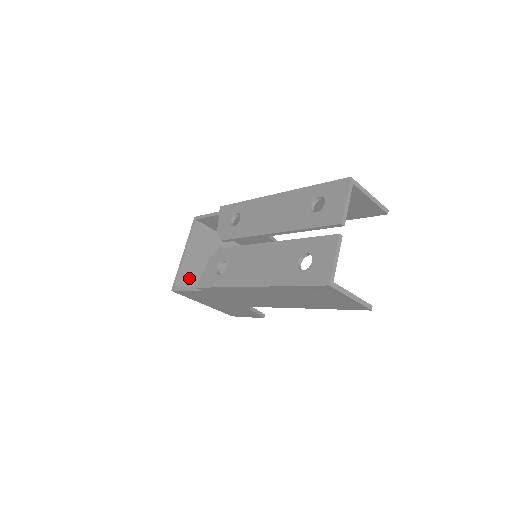
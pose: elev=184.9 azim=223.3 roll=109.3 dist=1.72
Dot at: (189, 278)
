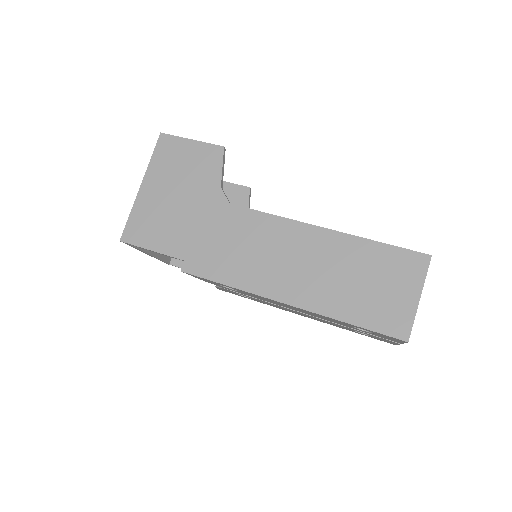
Dot at: occluded
